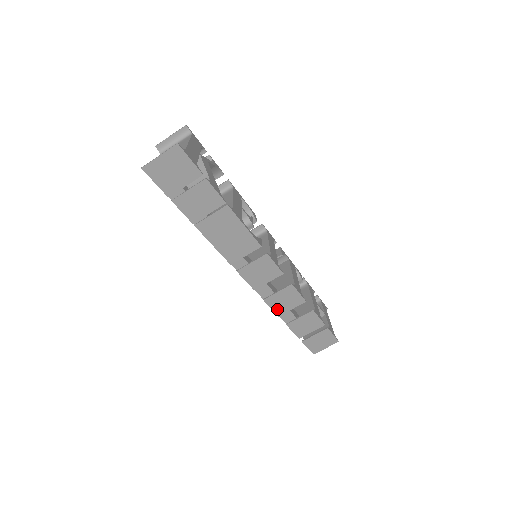
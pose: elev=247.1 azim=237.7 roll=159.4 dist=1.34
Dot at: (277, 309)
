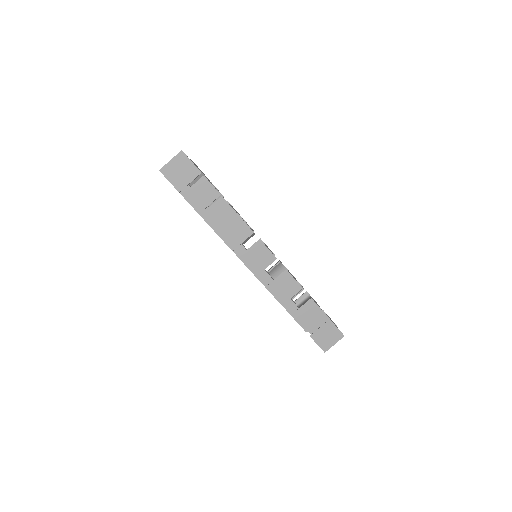
Dot at: (279, 297)
